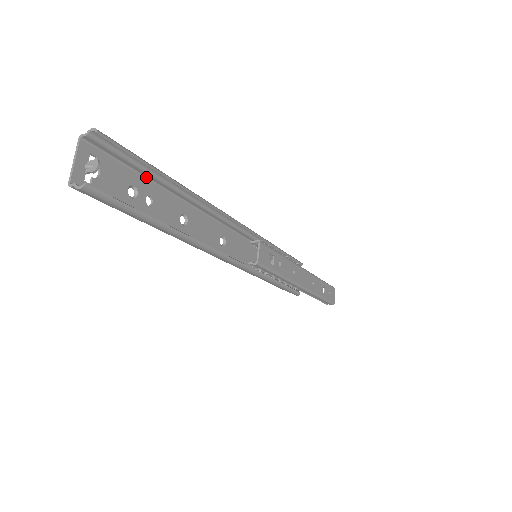
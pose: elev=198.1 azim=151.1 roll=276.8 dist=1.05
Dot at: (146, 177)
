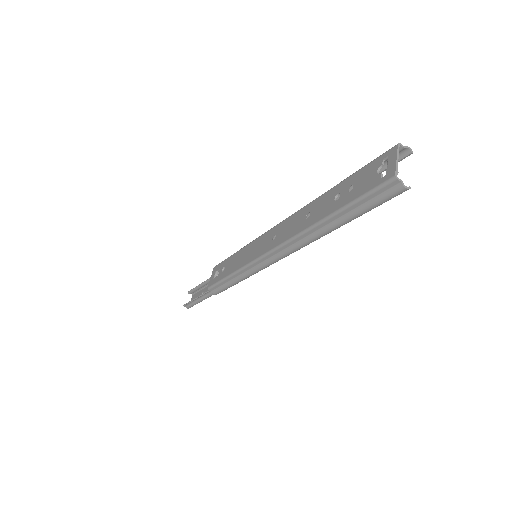
Dot at: (347, 180)
